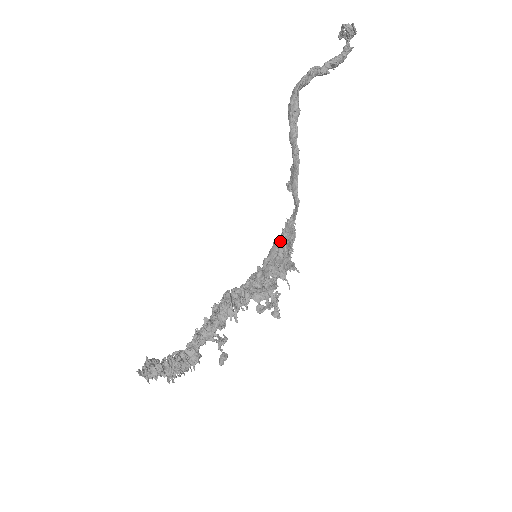
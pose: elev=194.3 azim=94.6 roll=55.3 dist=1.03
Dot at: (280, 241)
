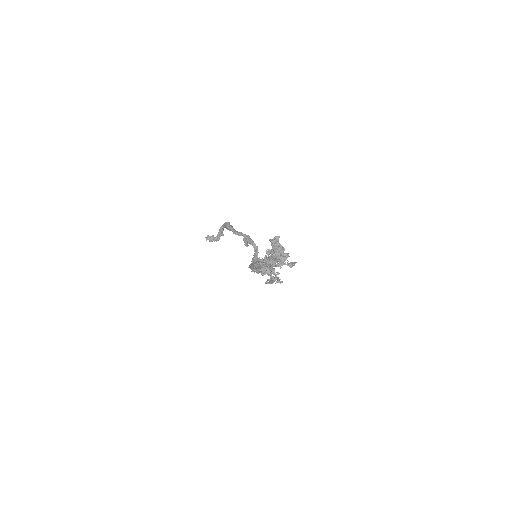
Dot at: (255, 262)
